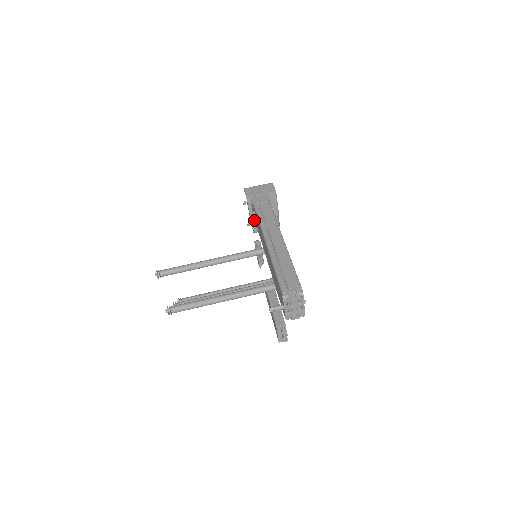
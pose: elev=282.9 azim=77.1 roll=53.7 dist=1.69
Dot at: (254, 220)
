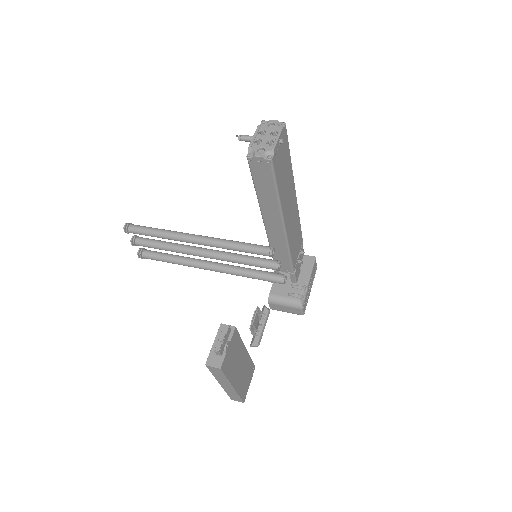
Dot at: occluded
